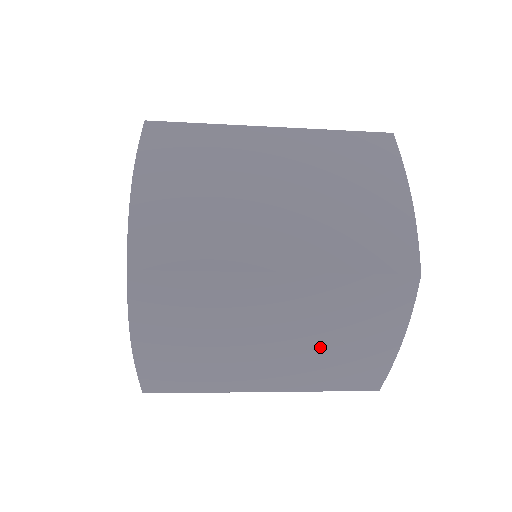
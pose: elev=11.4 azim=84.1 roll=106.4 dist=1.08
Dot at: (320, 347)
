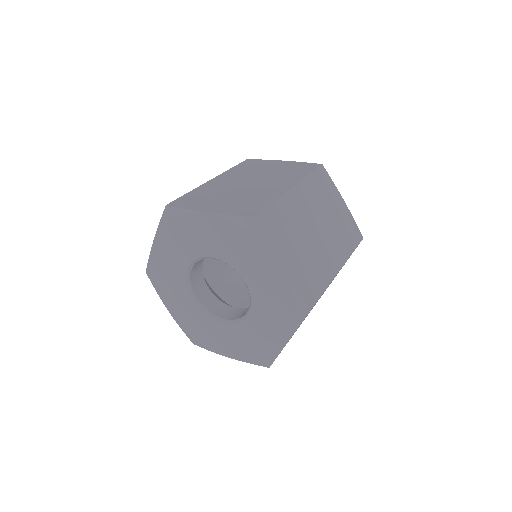
Dot at: occluded
